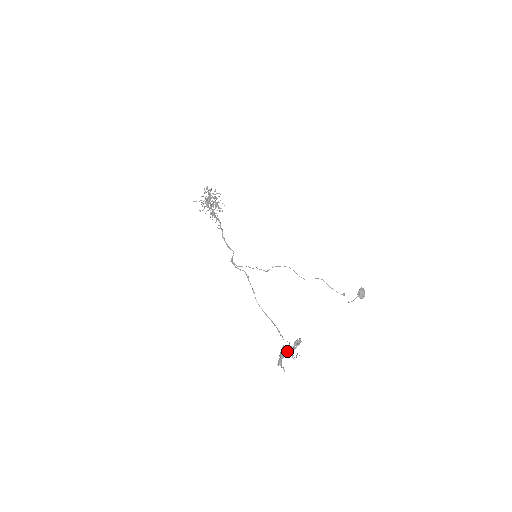
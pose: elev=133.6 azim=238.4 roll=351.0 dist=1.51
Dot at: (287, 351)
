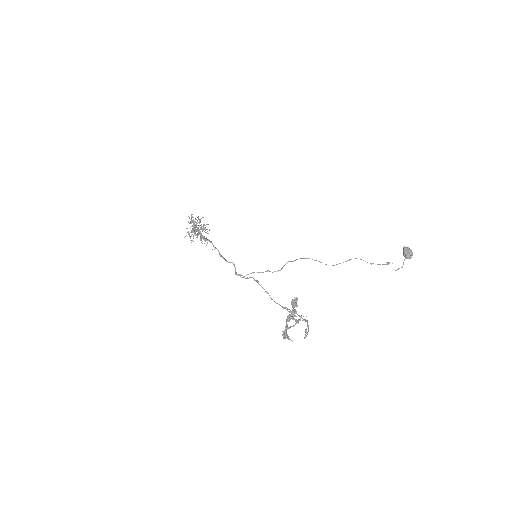
Dot at: (288, 319)
